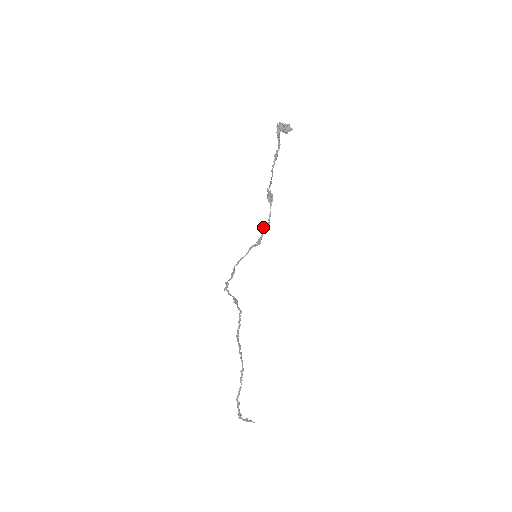
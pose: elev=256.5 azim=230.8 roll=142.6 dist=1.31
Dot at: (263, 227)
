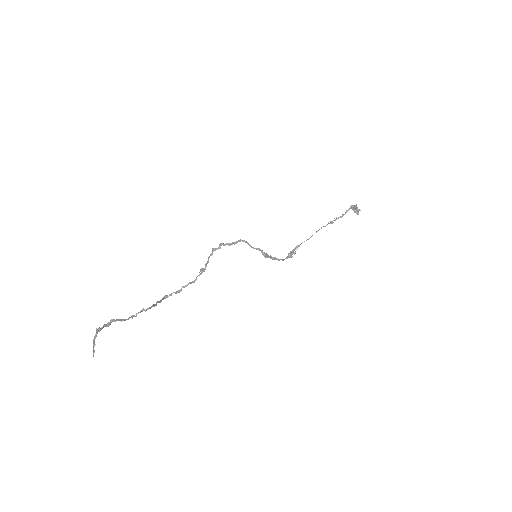
Dot at: (273, 257)
